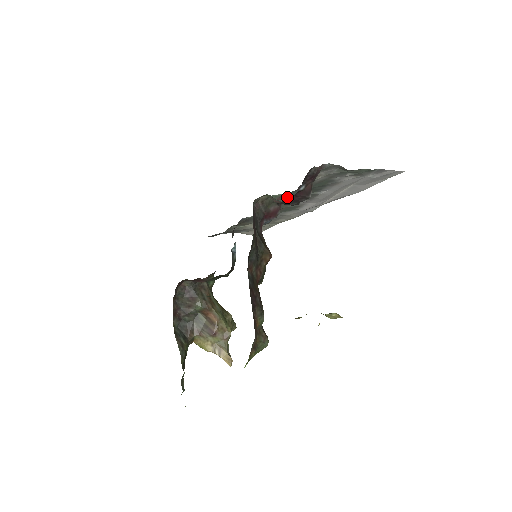
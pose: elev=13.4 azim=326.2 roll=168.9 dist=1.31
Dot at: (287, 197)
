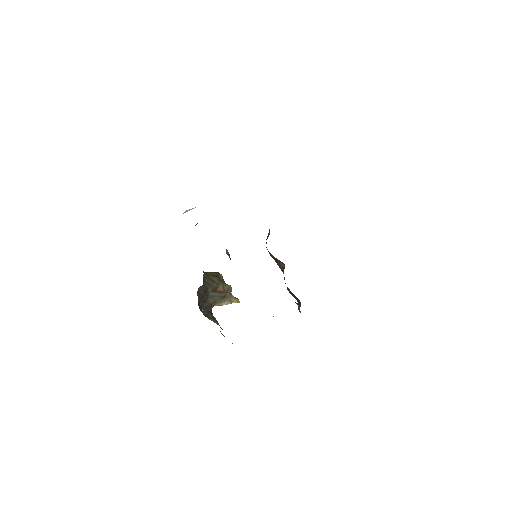
Dot at: occluded
